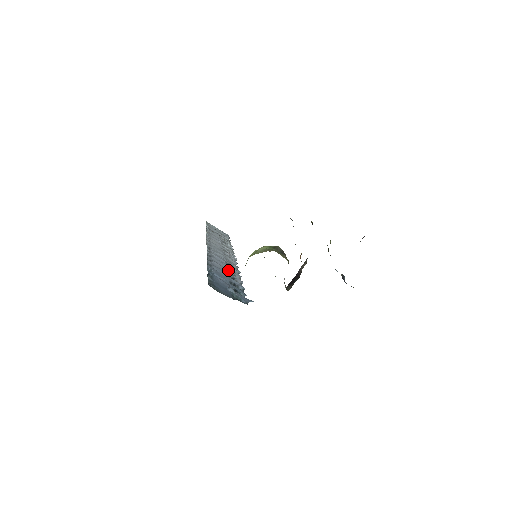
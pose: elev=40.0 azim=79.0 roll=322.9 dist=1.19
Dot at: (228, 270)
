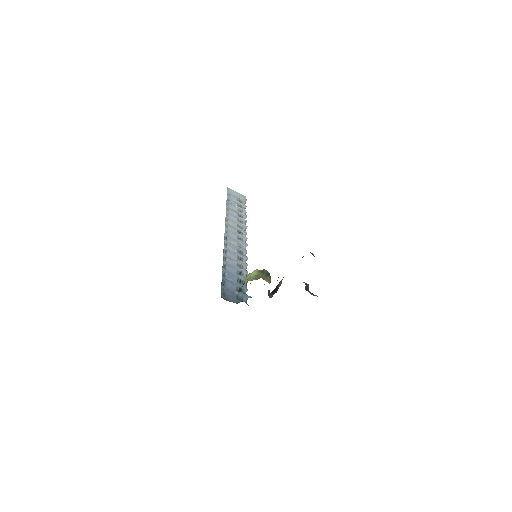
Dot at: (238, 263)
